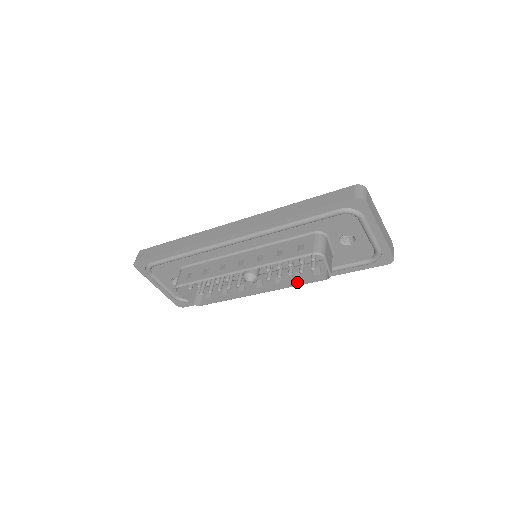
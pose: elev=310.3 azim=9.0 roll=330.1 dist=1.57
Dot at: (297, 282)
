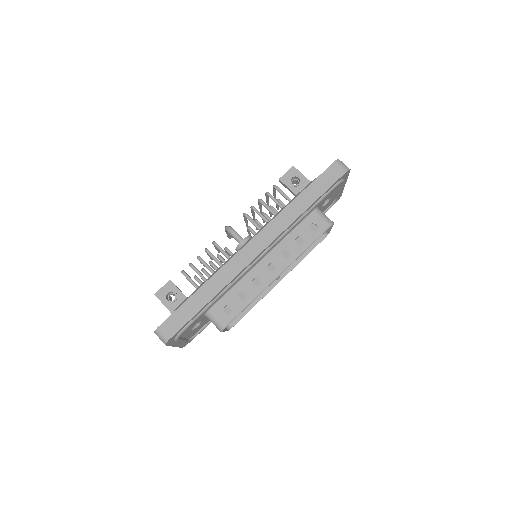
Dot at: (304, 253)
